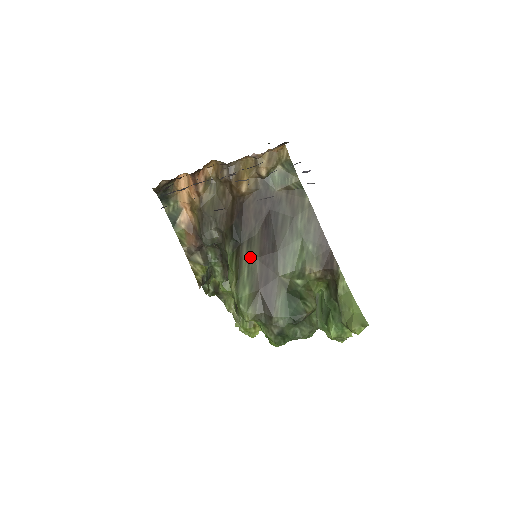
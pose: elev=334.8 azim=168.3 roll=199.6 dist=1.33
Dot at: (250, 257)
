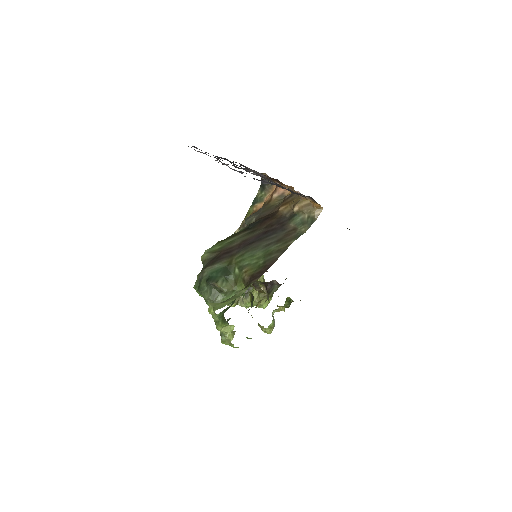
Dot at: (241, 237)
